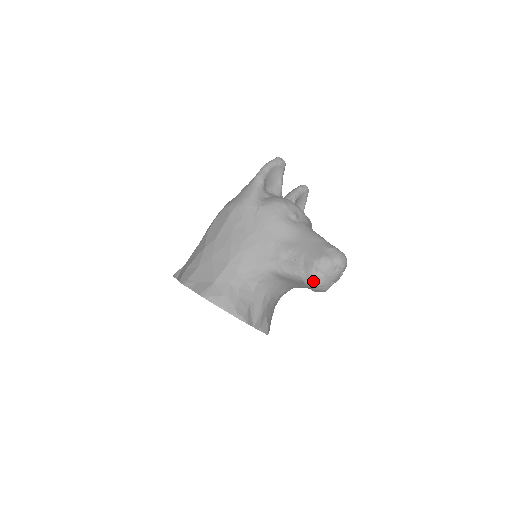
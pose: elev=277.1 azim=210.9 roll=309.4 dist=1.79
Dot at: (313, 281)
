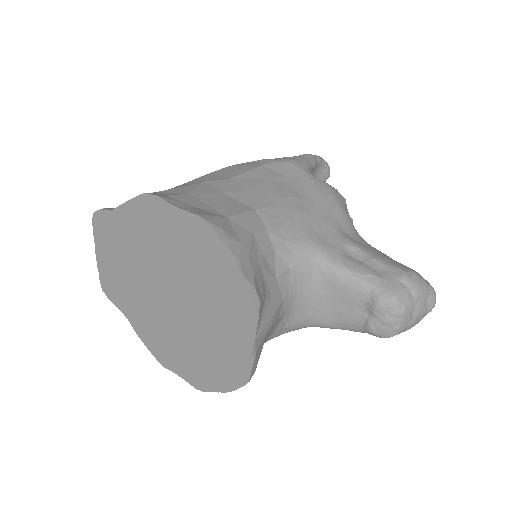
Dot at: (398, 299)
